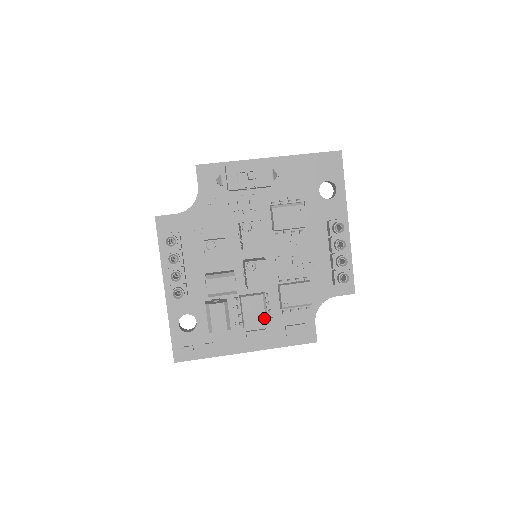
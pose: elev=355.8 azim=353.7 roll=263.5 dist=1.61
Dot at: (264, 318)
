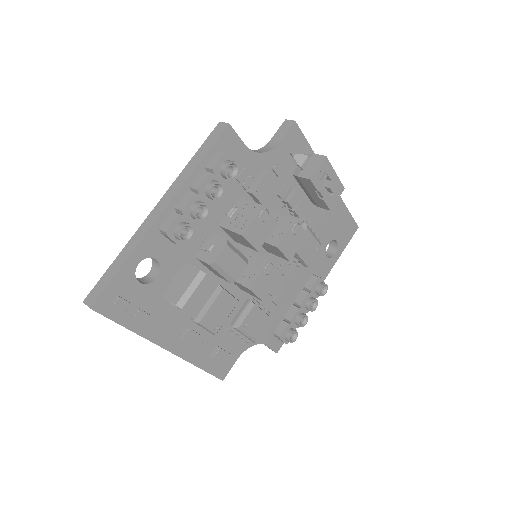
Dot at: (220, 326)
